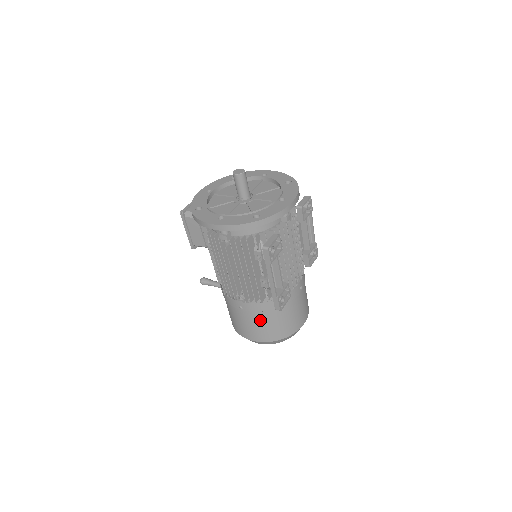
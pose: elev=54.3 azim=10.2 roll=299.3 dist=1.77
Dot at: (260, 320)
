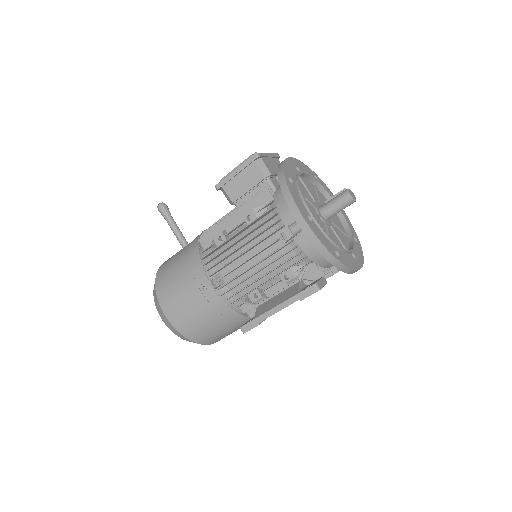
Dot at: (204, 314)
